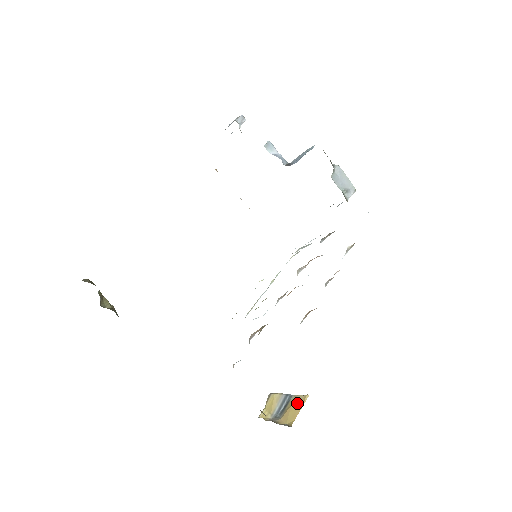
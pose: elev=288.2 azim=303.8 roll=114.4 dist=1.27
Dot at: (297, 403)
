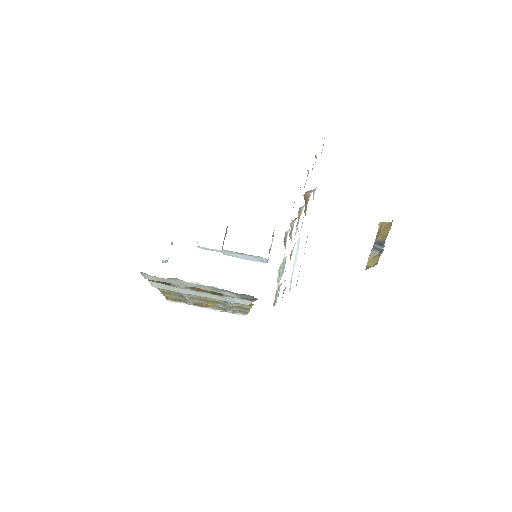
Dot at: (381, 228)
